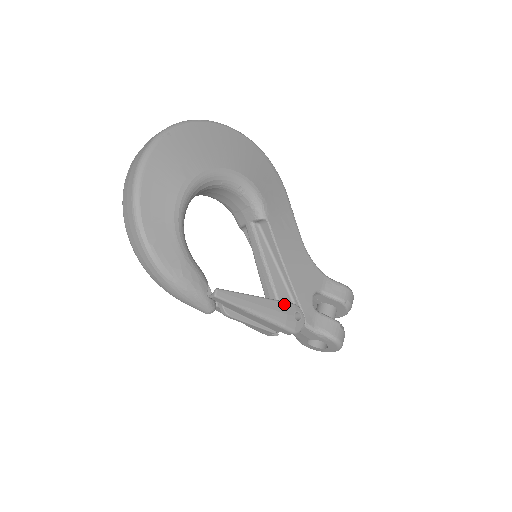
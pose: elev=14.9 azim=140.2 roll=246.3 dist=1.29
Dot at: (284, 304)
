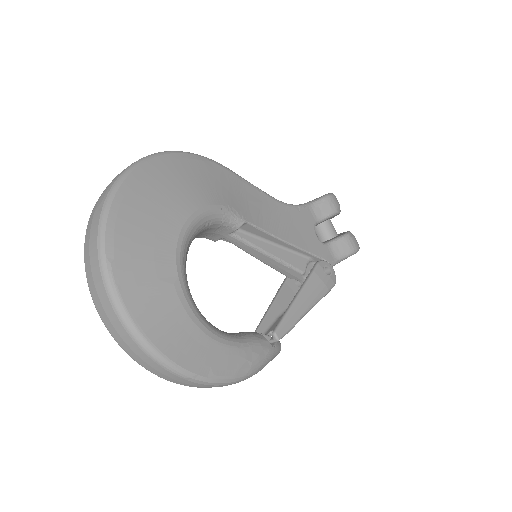
Dot at: (314, 275)
